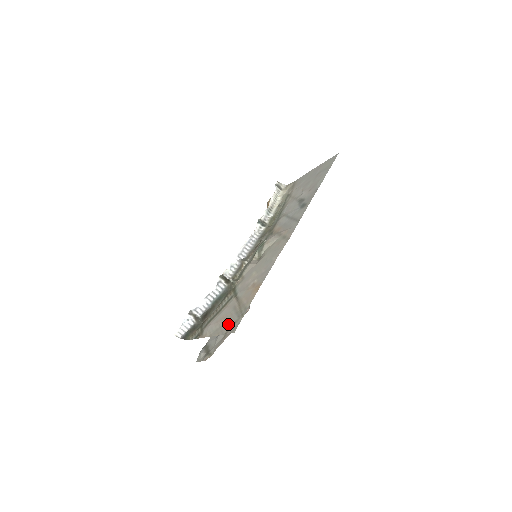
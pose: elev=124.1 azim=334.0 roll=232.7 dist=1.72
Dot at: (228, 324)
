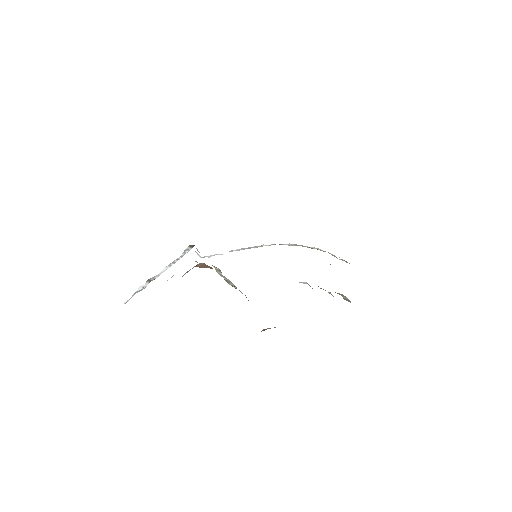
Dot at: occluded
